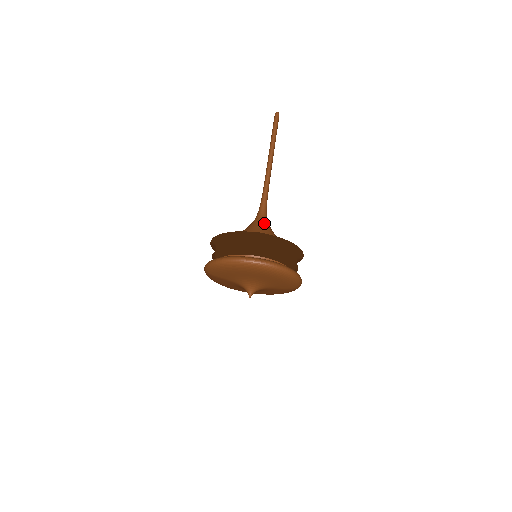
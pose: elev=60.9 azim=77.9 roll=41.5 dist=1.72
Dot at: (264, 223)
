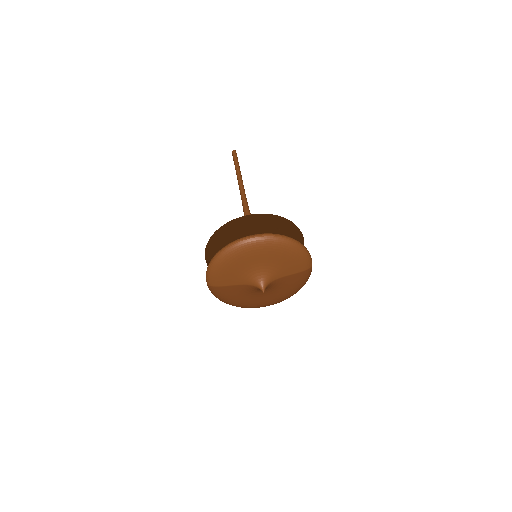
Dot at: occluded
